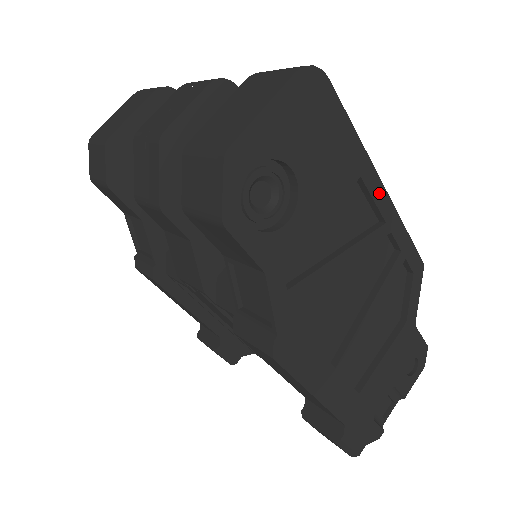
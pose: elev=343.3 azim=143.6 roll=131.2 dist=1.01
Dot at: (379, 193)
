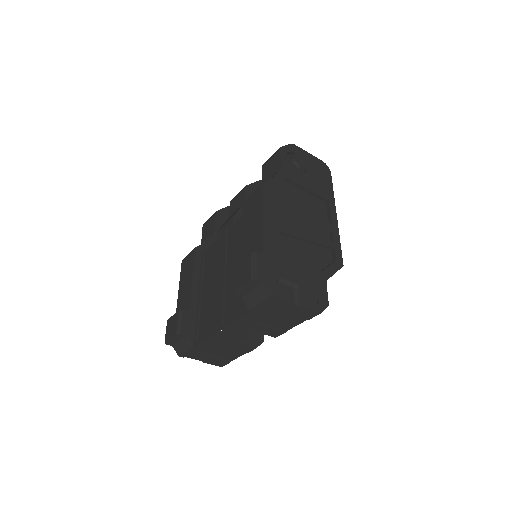
Dot at: (334, 214)
